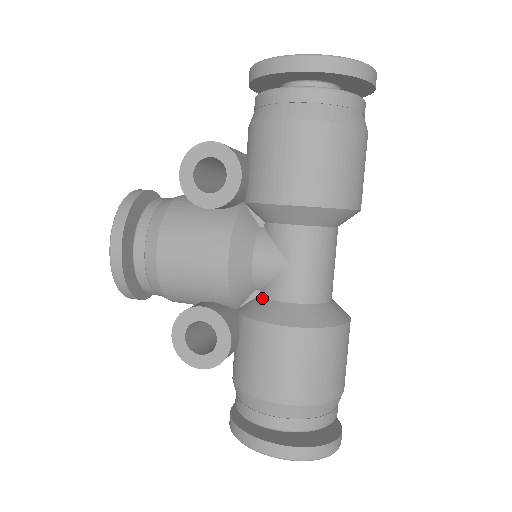
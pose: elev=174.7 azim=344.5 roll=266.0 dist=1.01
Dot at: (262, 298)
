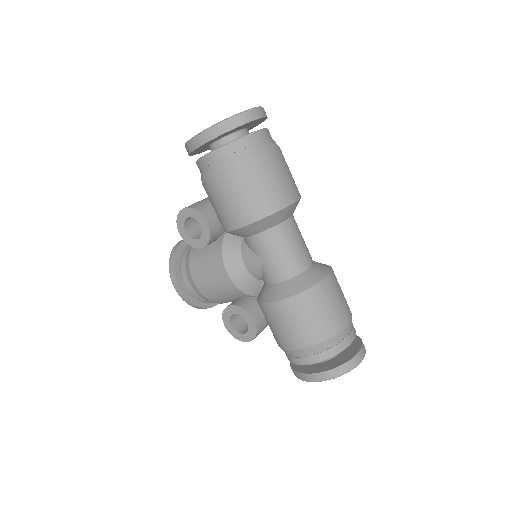
Dot at: (264, 285)
